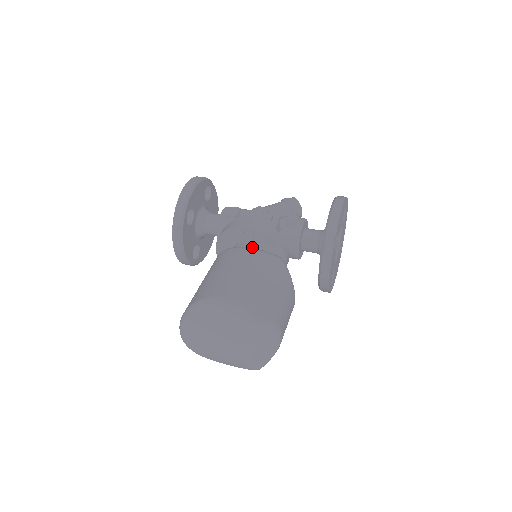
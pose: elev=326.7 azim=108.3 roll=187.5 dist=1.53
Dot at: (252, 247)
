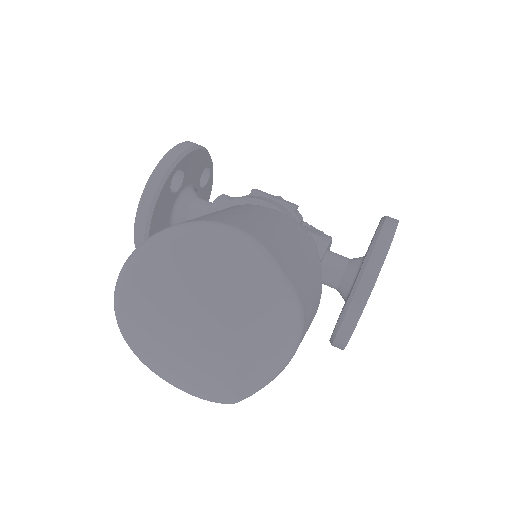
Dot at: occluded
